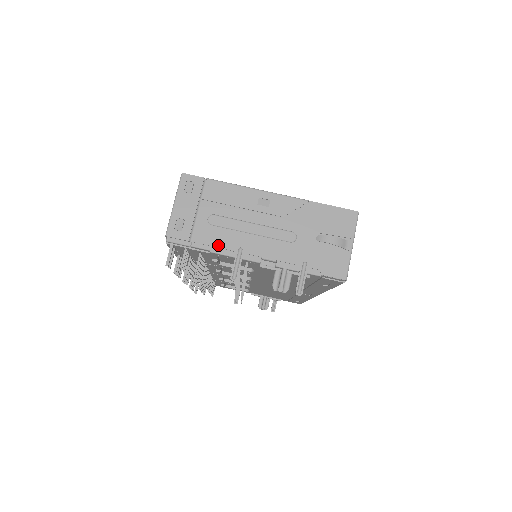
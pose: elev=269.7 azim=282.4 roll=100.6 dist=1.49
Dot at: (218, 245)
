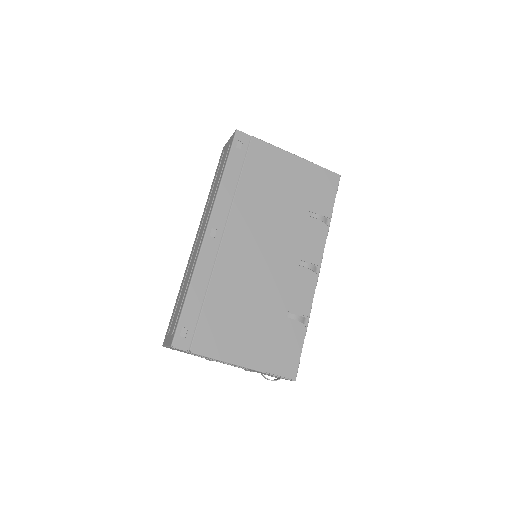
Dot at: occluded
